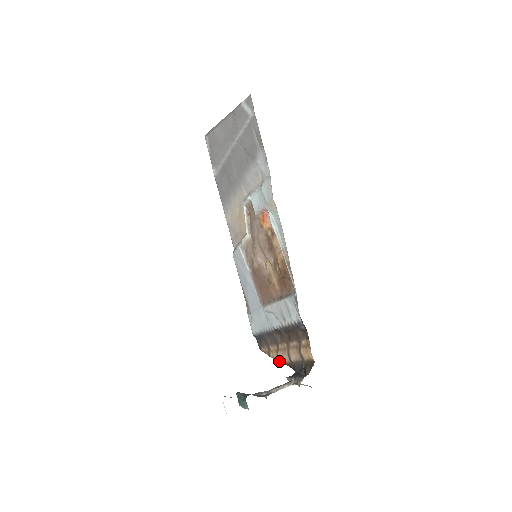
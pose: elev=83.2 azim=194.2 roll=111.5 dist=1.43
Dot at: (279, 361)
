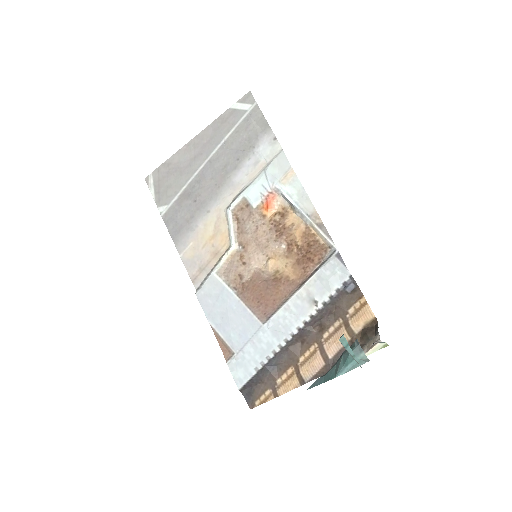
Dot at: (301, 384)
